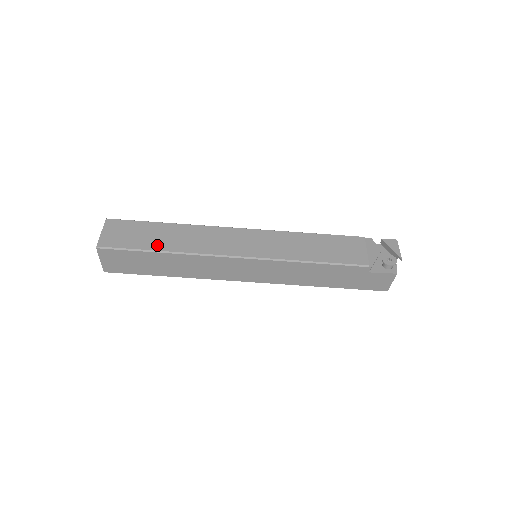
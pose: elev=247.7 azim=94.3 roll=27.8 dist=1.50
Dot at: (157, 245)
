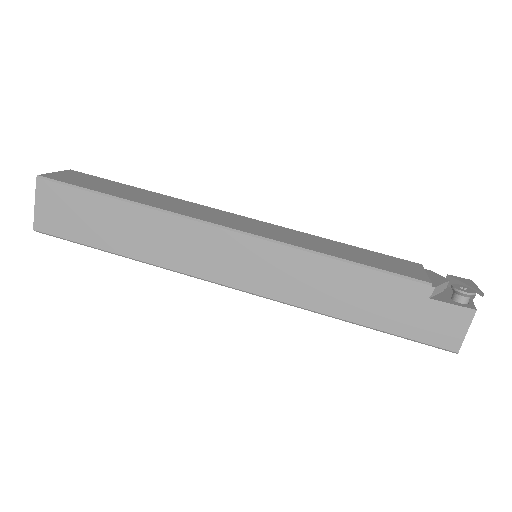
Dot at: (121, 194)
